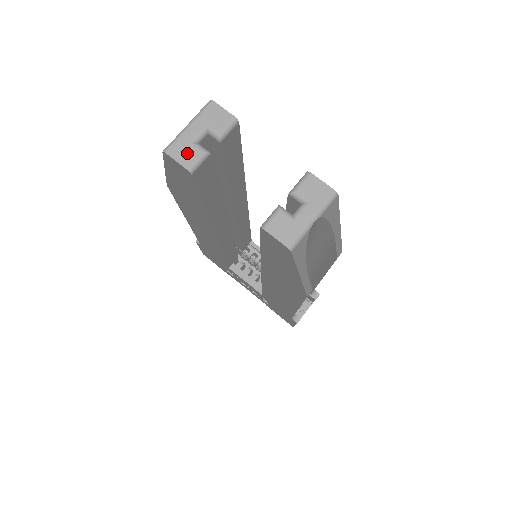
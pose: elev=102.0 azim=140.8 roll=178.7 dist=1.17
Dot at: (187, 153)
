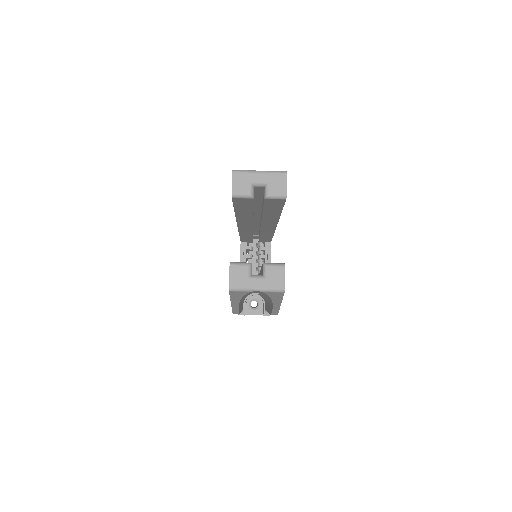
Dot at: (242, 185)
